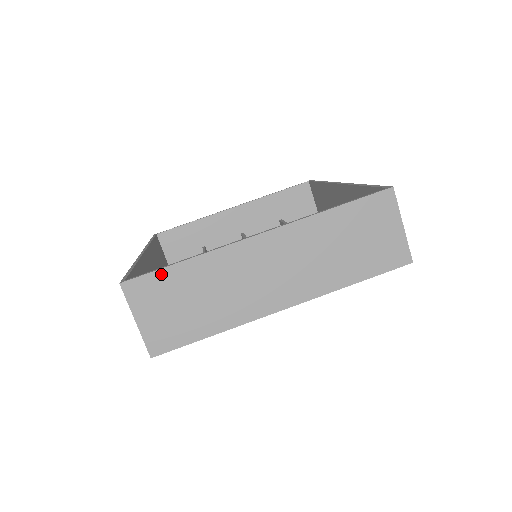
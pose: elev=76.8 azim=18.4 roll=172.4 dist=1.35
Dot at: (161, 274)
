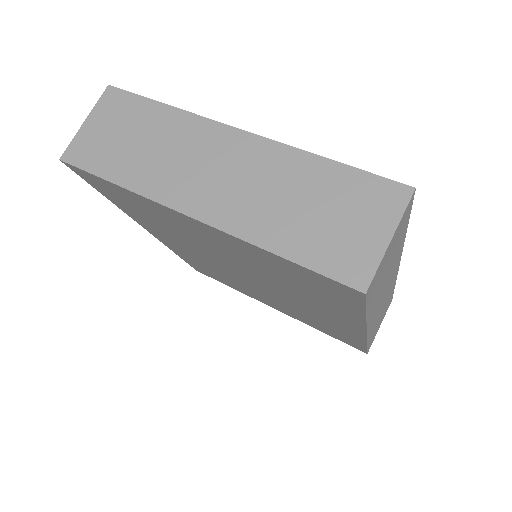
Dot at: (139, 101)
